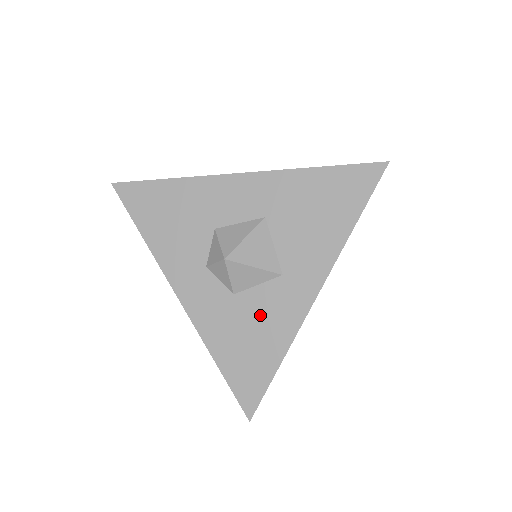
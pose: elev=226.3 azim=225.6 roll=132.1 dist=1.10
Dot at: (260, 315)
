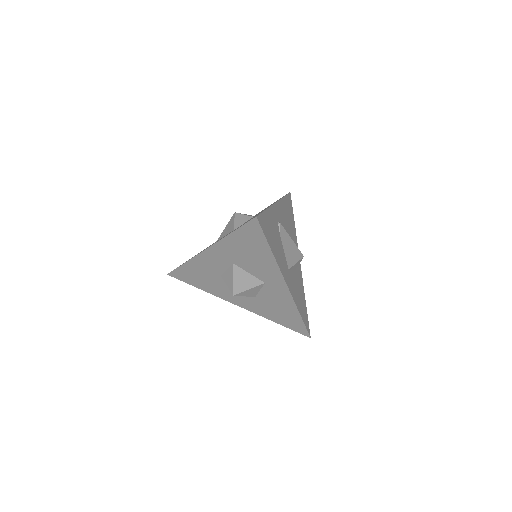
Dot at: (273, 301)
